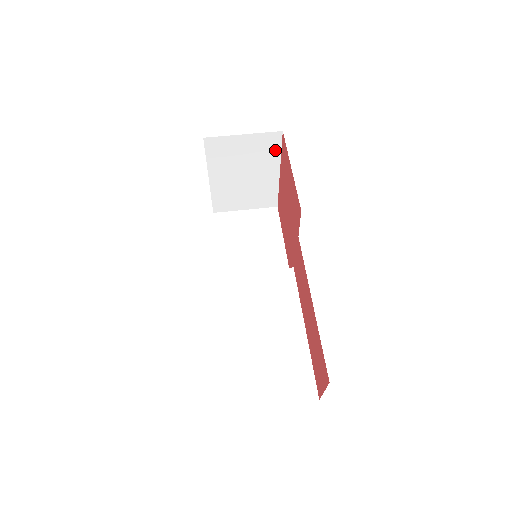
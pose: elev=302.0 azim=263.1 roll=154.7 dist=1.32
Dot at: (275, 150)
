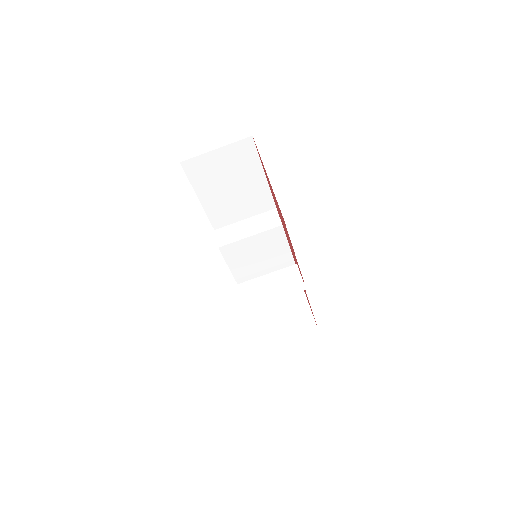
Dot at: occluded
